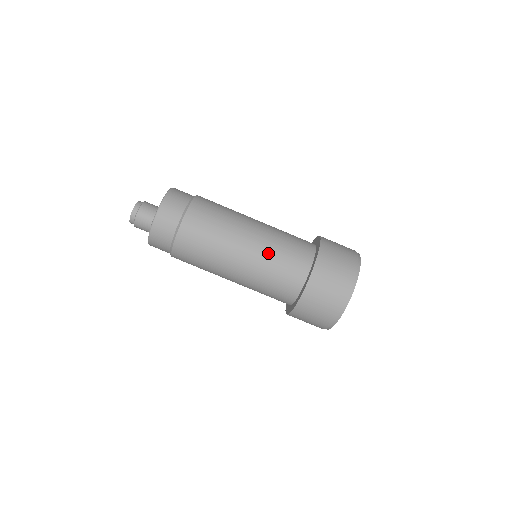
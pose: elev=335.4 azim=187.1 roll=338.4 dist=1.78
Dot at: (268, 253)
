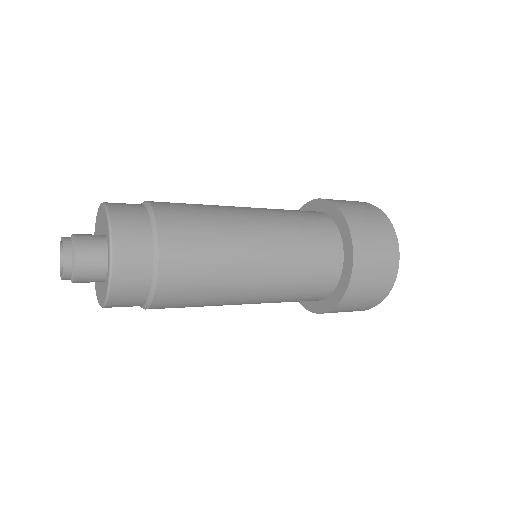
Dot at: (287, 231)
